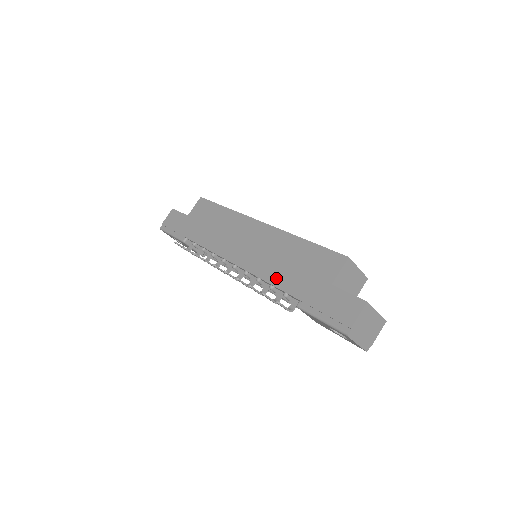
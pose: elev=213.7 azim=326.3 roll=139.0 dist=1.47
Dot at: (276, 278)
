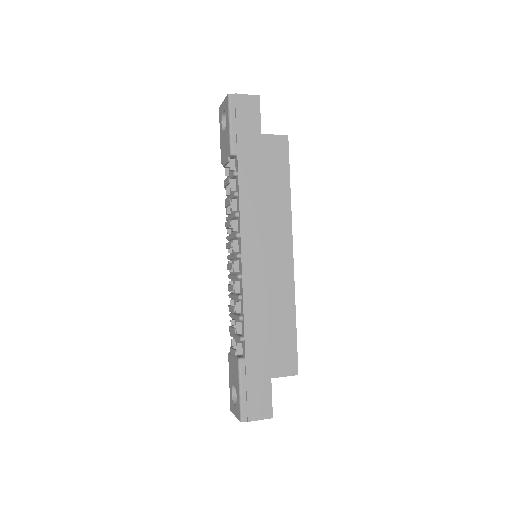
Dot at: (252, 320)
